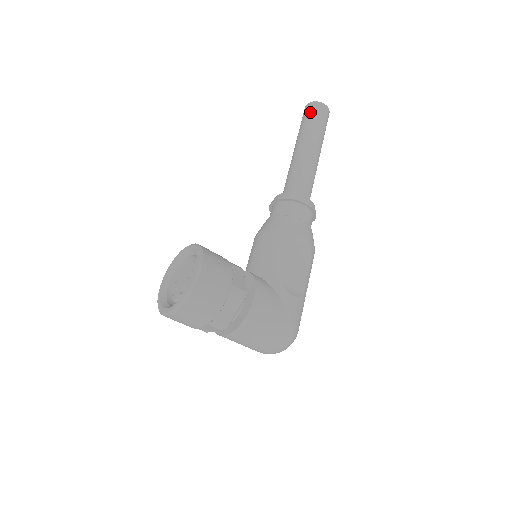
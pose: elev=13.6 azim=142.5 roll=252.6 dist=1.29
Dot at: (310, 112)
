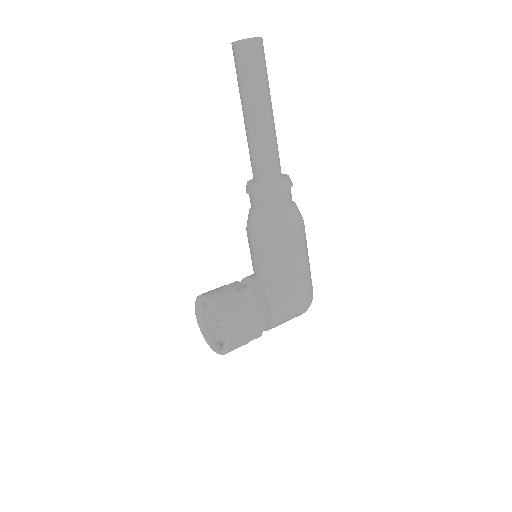
Dot at: (241, 60)
